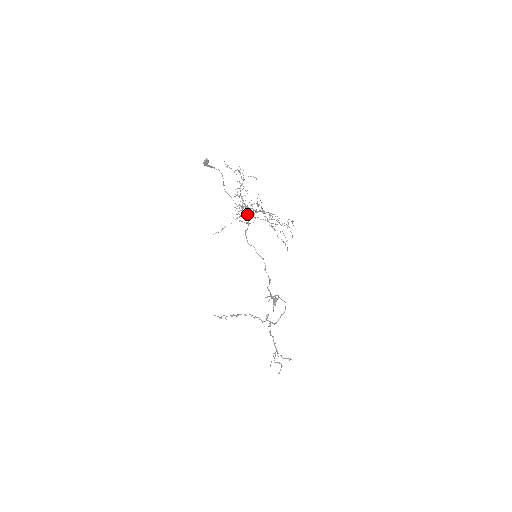
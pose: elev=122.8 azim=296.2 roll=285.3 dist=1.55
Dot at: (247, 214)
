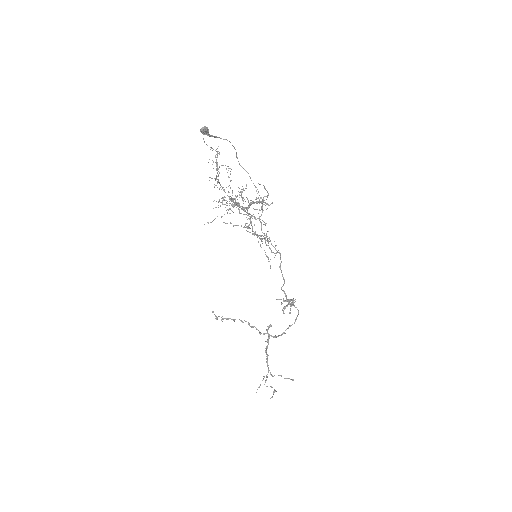
Dot at: occluded
